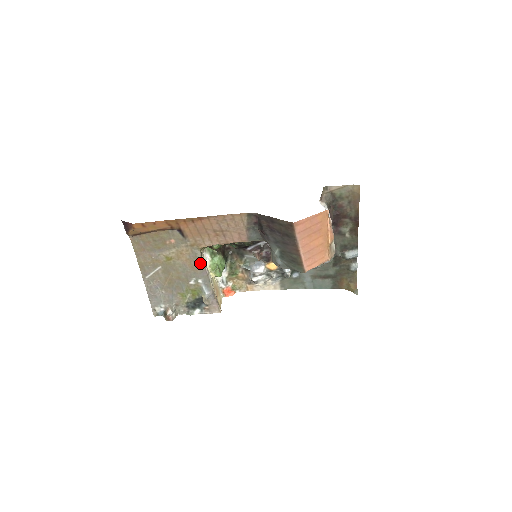
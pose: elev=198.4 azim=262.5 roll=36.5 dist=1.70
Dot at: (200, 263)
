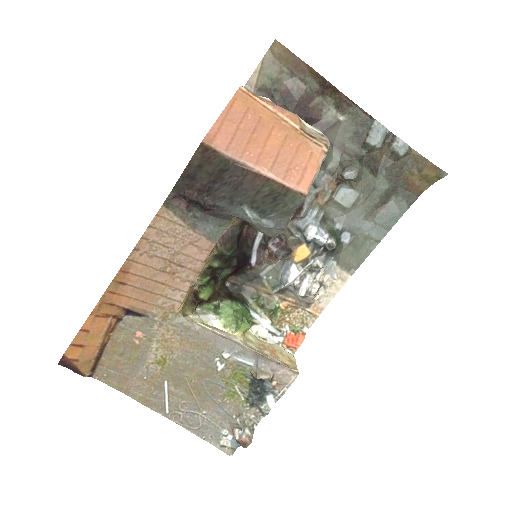
Dot at: (199, 331)
